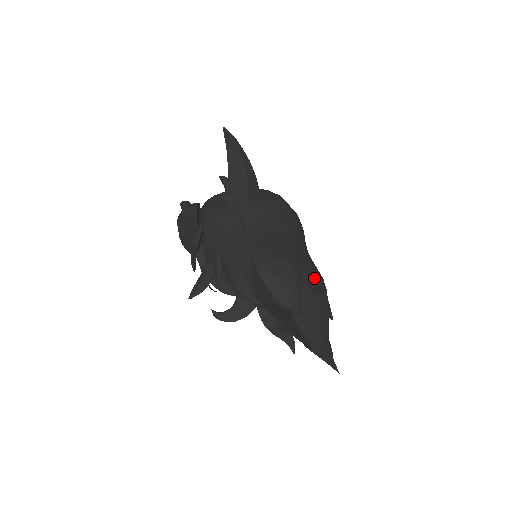
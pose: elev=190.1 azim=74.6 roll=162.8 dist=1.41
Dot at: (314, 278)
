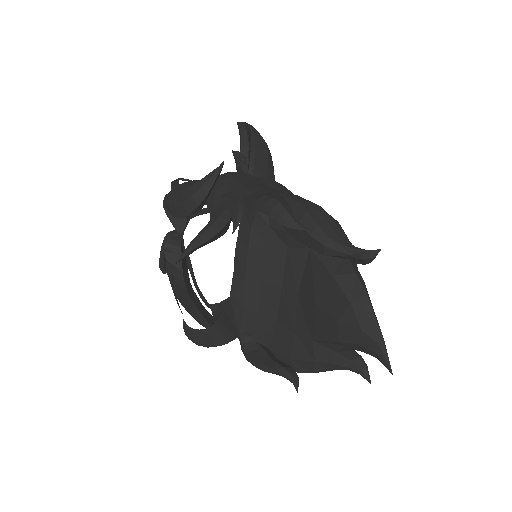
Dot at: occluded
